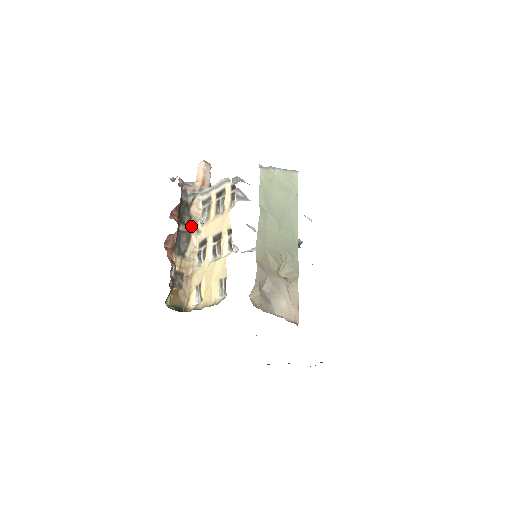
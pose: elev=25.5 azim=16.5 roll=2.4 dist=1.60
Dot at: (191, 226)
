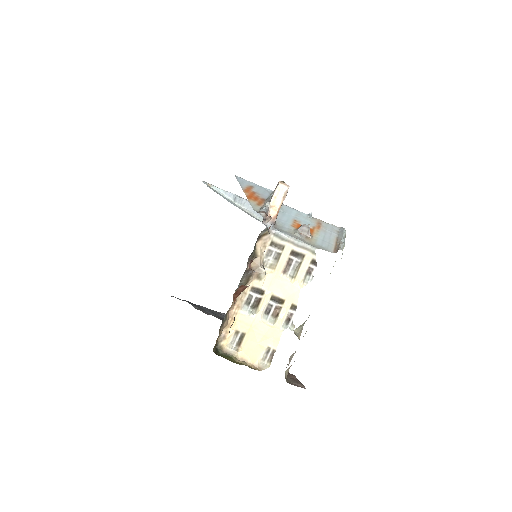
Dot at: (253, 266)
